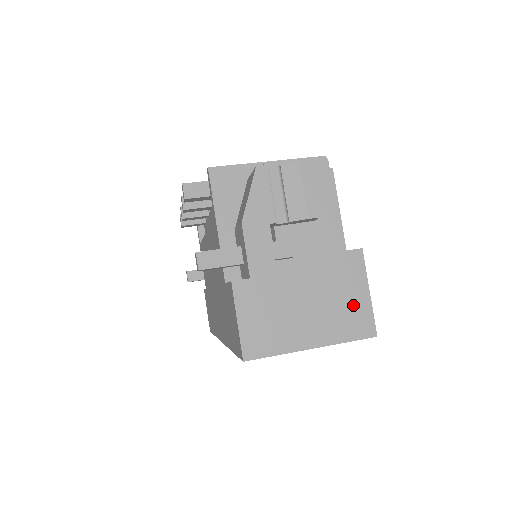
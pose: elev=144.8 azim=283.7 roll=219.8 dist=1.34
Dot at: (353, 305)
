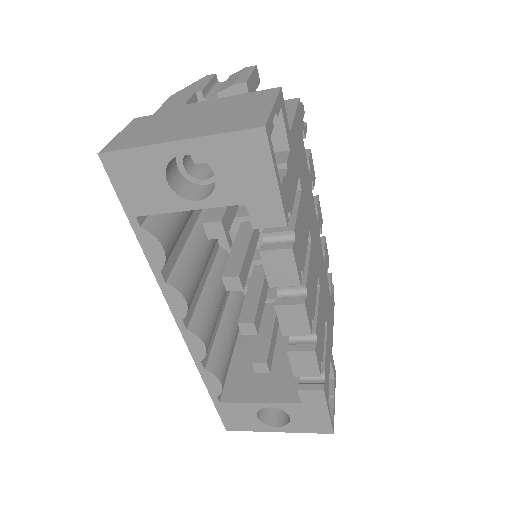
Dot at: (247, 113)
